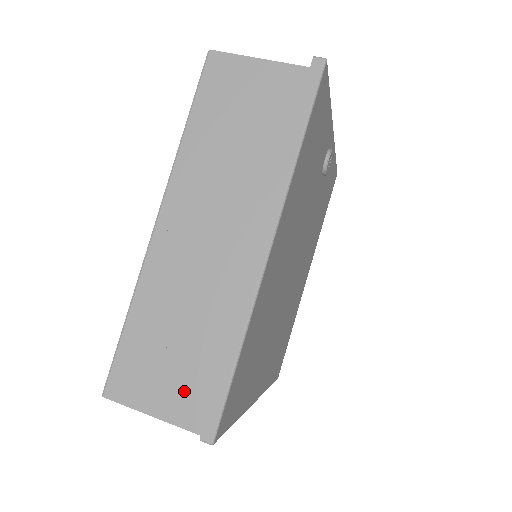
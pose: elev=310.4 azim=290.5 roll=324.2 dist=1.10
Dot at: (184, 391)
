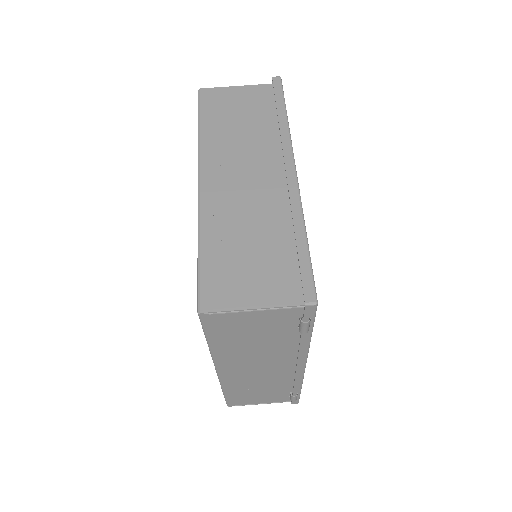
Dot at: (273, 279)
